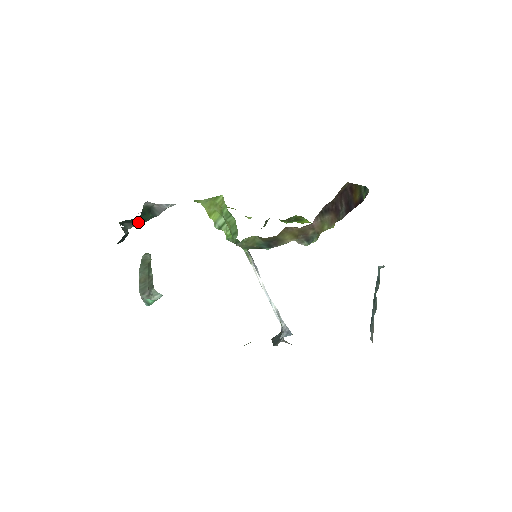
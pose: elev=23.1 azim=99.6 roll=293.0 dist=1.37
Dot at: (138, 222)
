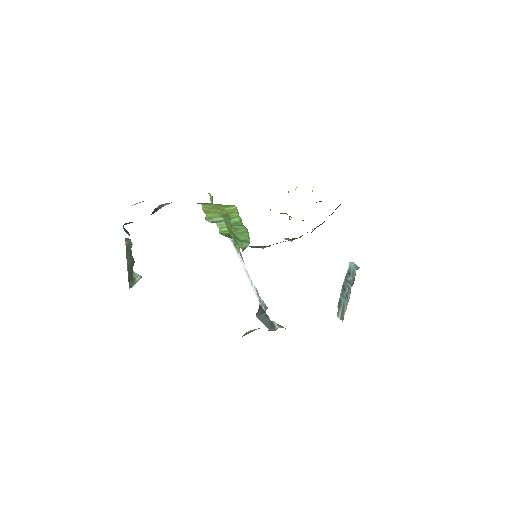
Dot at: occluded
